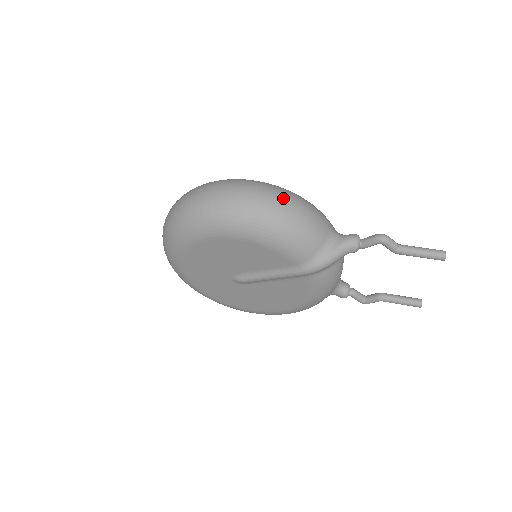
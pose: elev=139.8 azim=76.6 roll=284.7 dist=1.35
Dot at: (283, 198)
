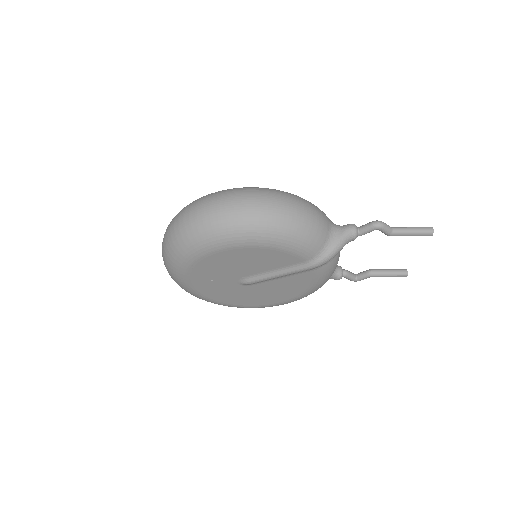
Dot at: (287, 202)
